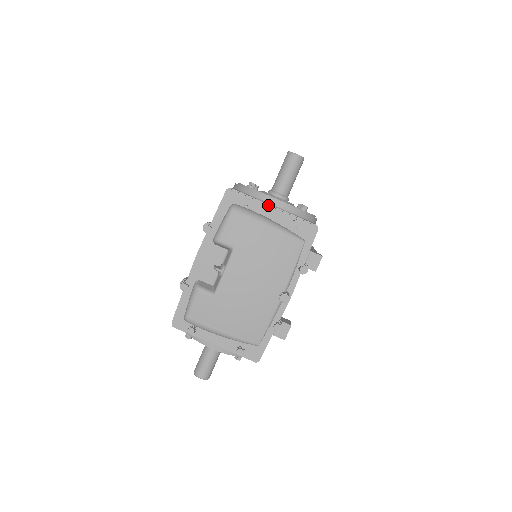
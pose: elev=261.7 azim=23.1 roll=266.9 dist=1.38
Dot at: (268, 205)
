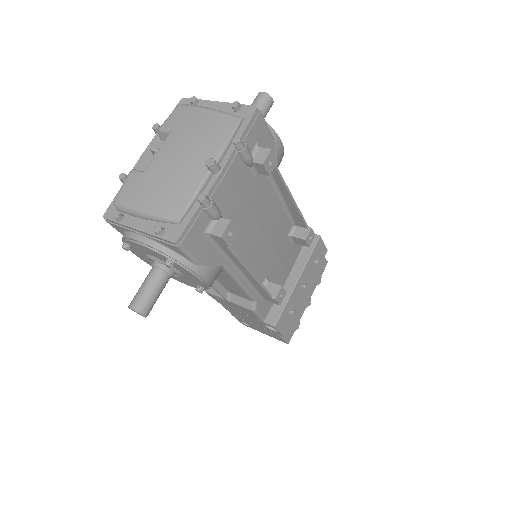
Dot at: (214, 101)
